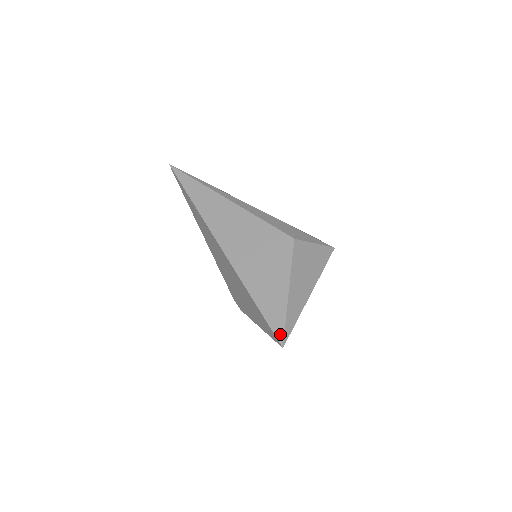
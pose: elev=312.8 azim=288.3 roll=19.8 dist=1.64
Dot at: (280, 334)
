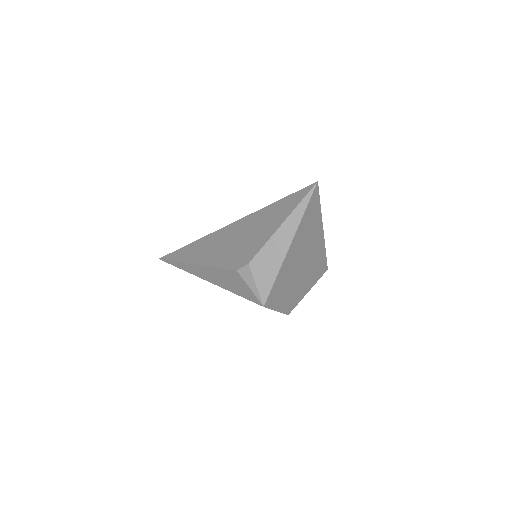
Dot at: occluded
